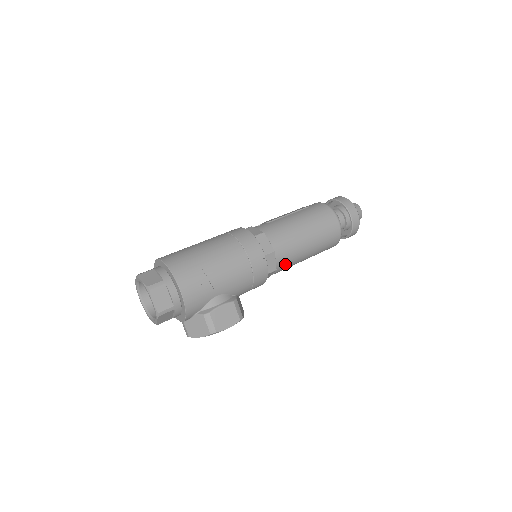
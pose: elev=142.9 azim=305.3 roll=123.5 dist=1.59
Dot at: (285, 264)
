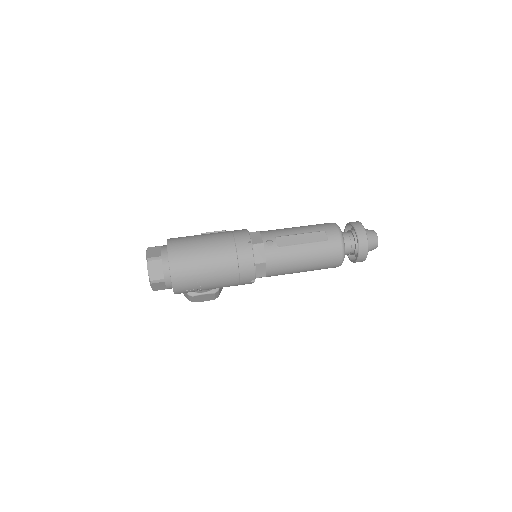
Dot at: occluded
